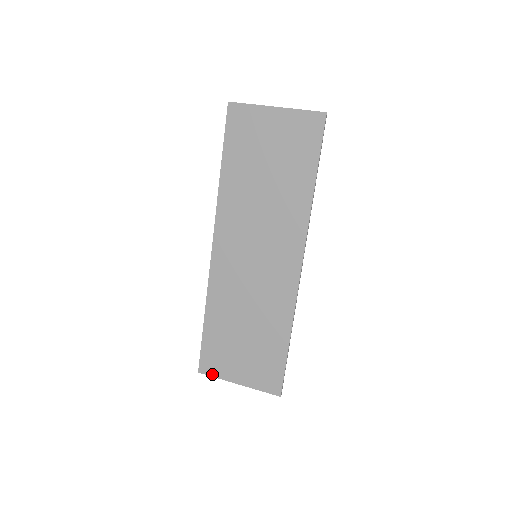
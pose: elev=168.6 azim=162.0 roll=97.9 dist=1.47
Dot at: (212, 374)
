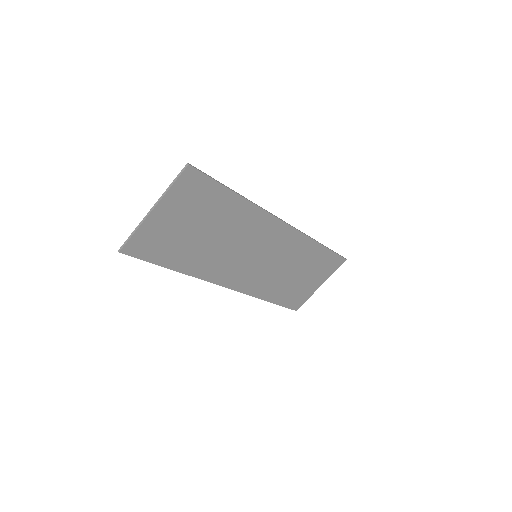
Dot at: (304, 302)
